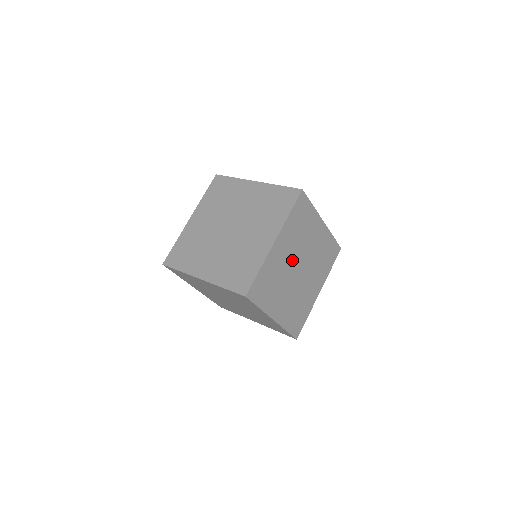
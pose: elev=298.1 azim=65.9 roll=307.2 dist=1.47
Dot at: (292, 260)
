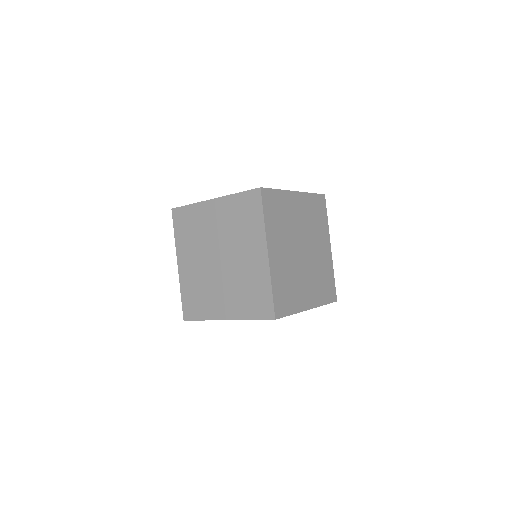
Dot at: occluded
